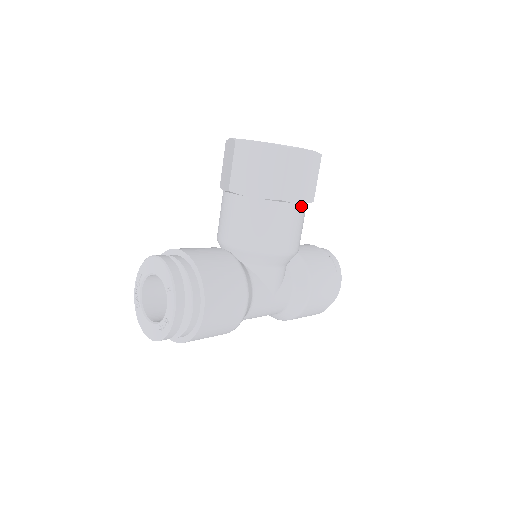
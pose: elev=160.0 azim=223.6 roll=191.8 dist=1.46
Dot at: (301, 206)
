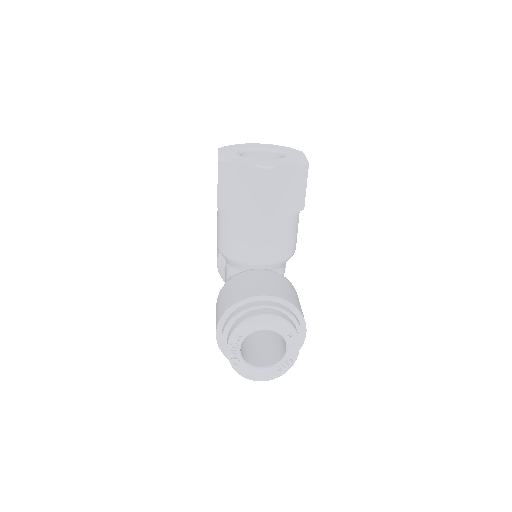
Dot at: occluded
